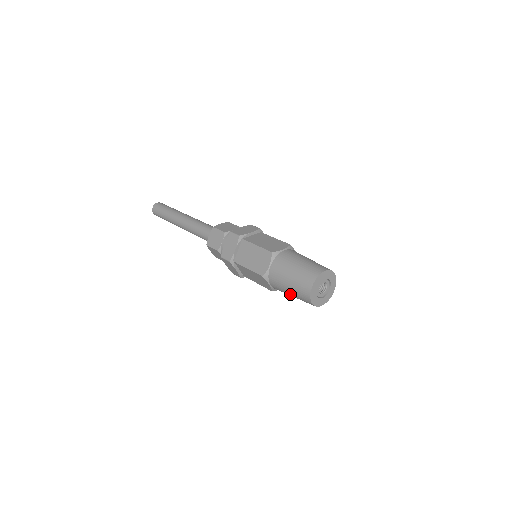
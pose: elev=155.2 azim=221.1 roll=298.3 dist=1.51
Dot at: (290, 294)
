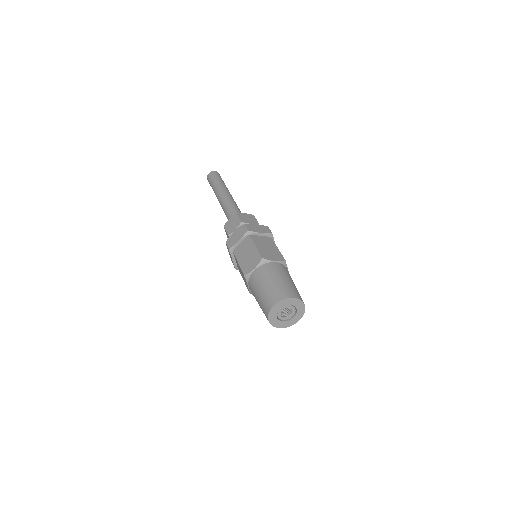
Dot at: occluded
